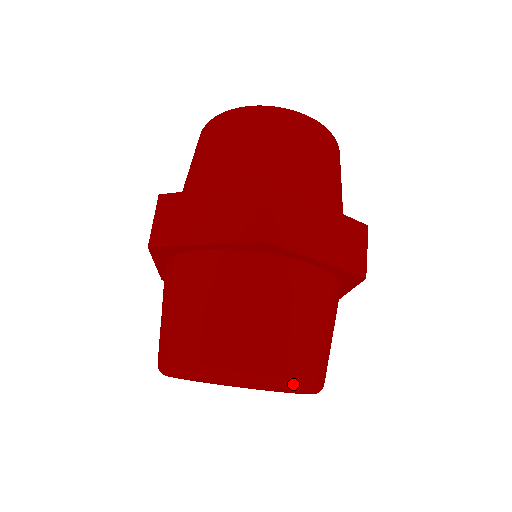
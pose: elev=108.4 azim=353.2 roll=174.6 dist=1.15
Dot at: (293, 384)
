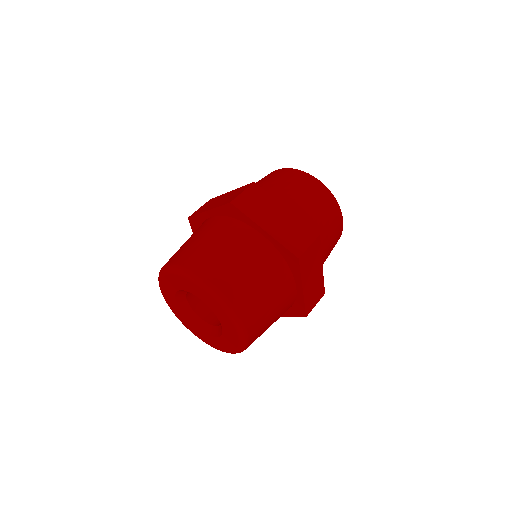
Dot at: (244, 336)
